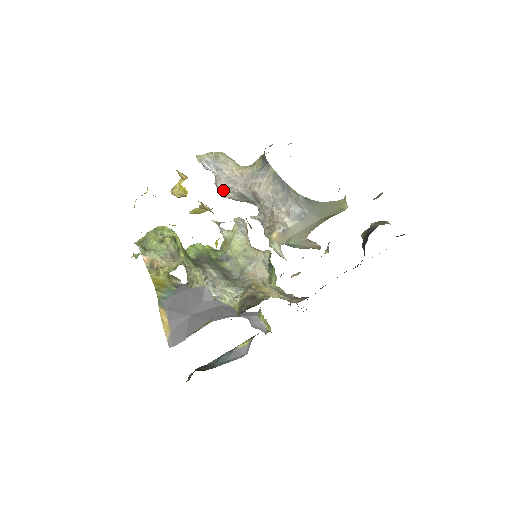
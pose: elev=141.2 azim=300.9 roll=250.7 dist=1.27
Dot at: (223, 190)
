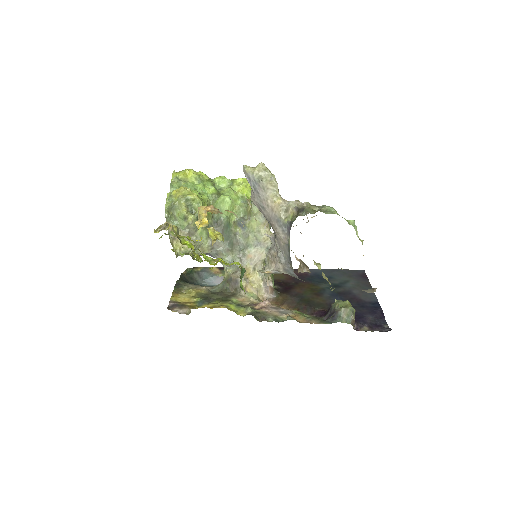
Dot at: (254, 203)
